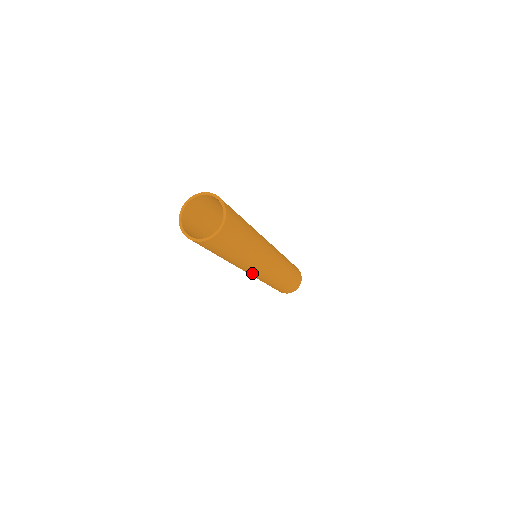
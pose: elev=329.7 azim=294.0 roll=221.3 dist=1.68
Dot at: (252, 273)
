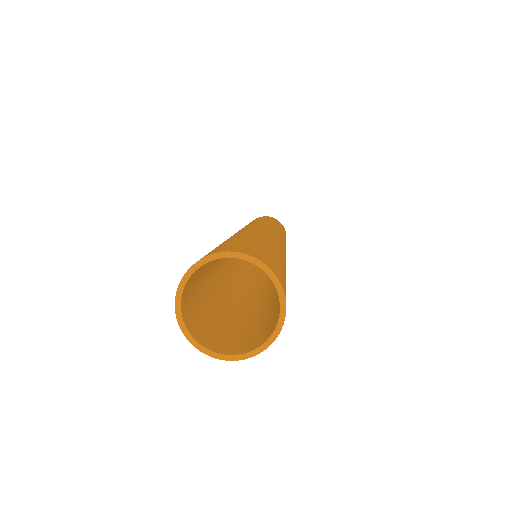
Dot at: occluded
